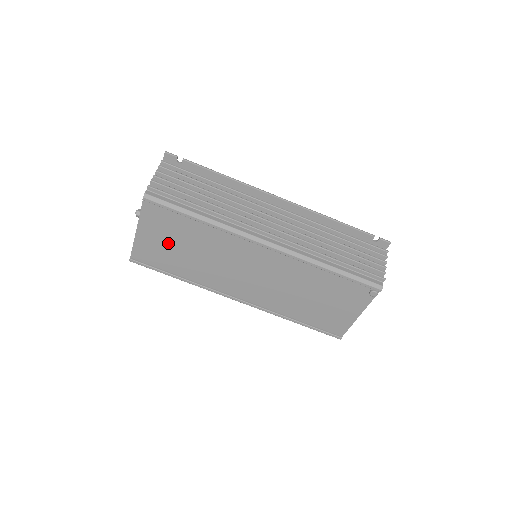
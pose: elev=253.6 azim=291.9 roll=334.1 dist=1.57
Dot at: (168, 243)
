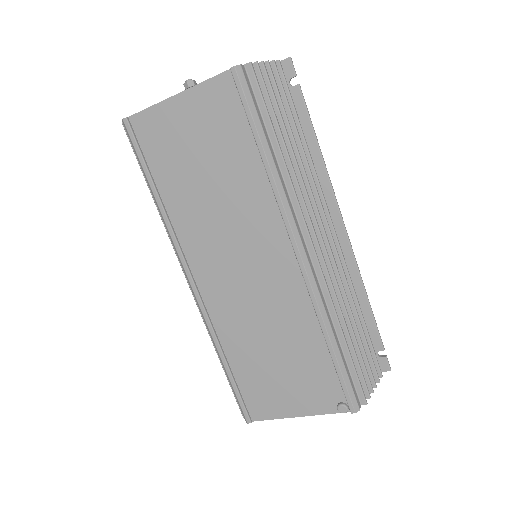
Dot at: (194, 145)
